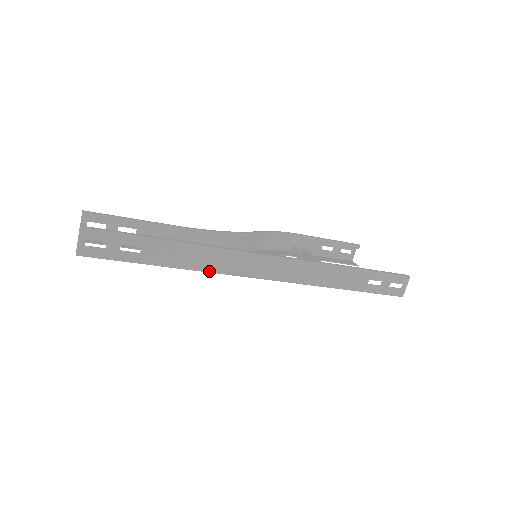
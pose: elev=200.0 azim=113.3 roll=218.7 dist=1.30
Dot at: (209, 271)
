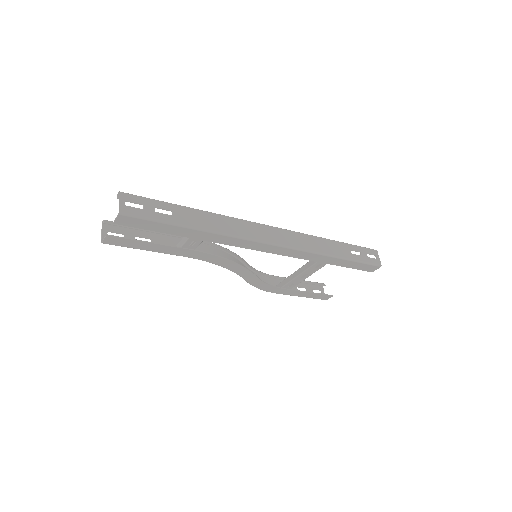
Dot at: (231, 235)
